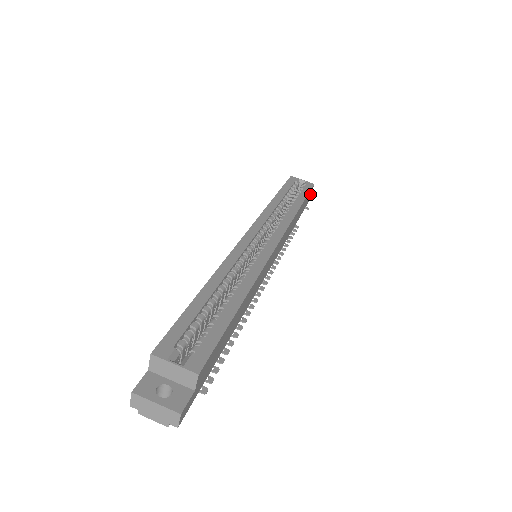
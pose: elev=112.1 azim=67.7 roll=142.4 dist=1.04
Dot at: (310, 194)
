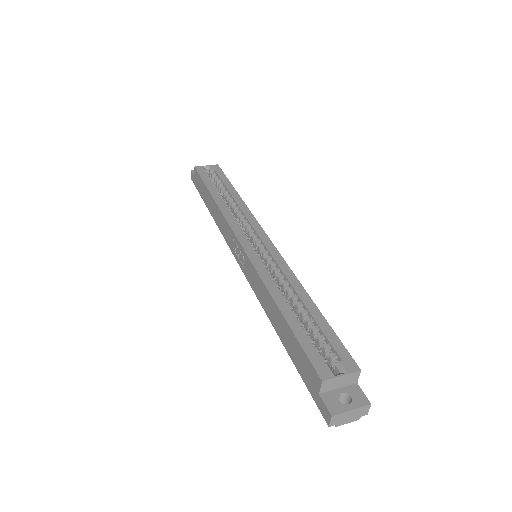
Dot at: occluded
